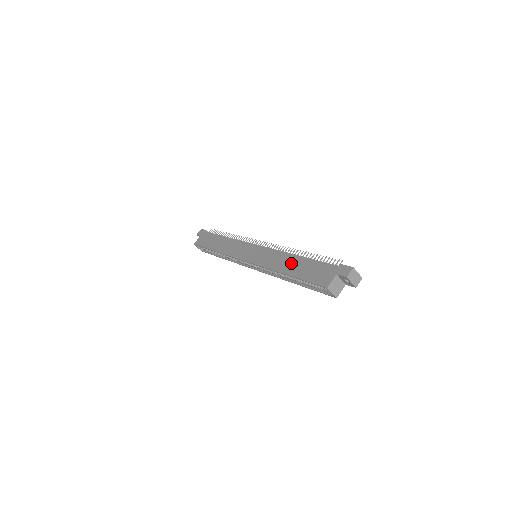
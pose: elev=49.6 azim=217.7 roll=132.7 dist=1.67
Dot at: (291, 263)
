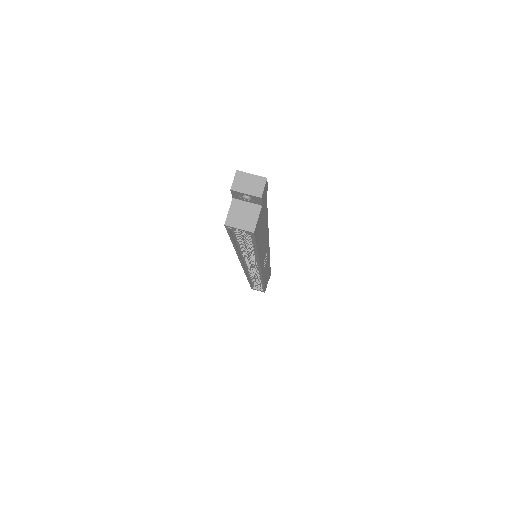
Dot at: occluded
